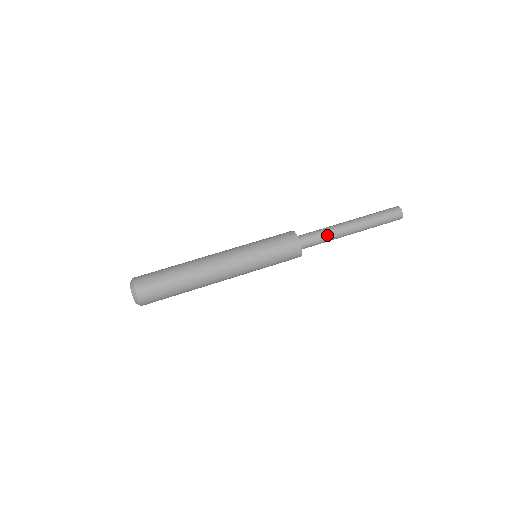
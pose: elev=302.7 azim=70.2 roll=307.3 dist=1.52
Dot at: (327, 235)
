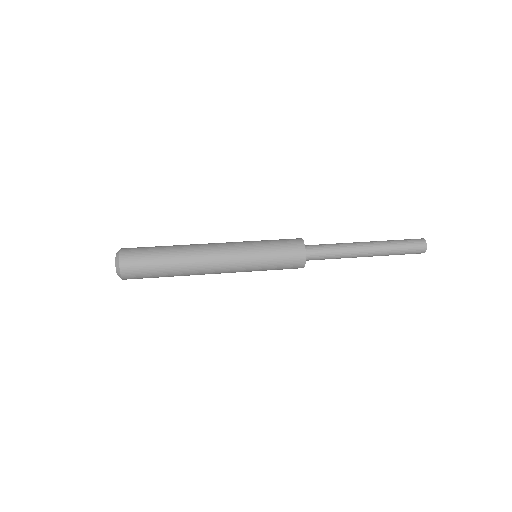
Dot at: (337, 247)
